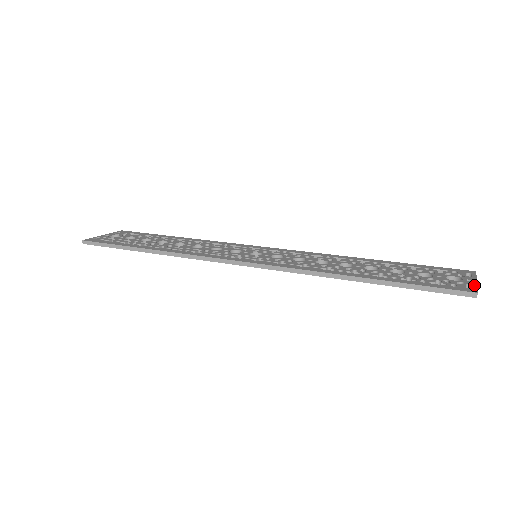
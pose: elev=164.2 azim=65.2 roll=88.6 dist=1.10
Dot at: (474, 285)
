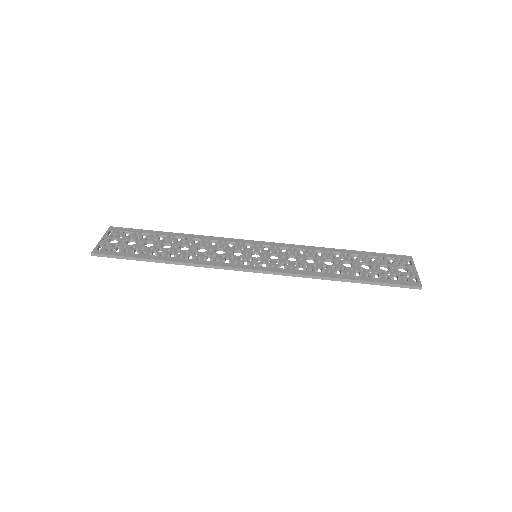
Dot at: (417, 277)
